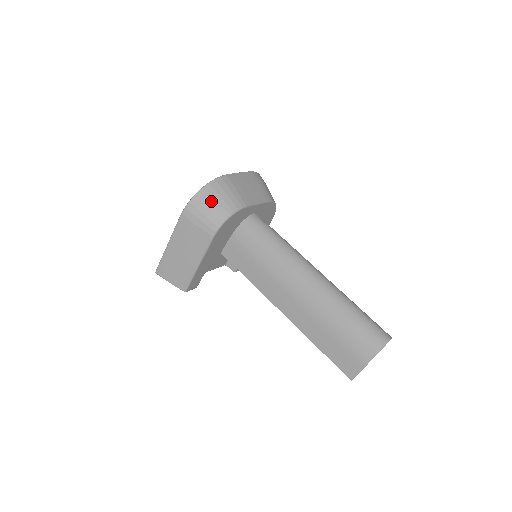
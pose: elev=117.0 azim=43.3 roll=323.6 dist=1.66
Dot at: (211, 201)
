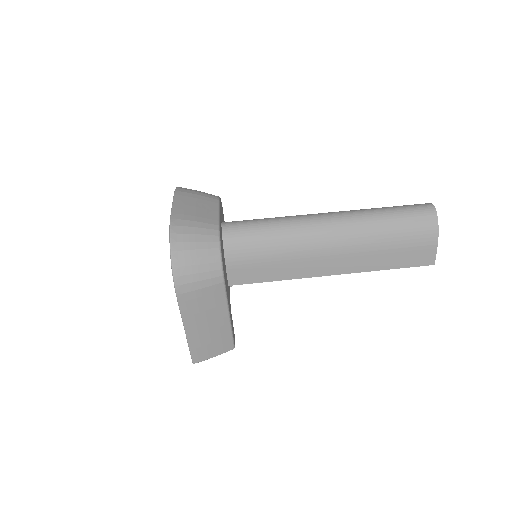
Dot at: (191, 255)
